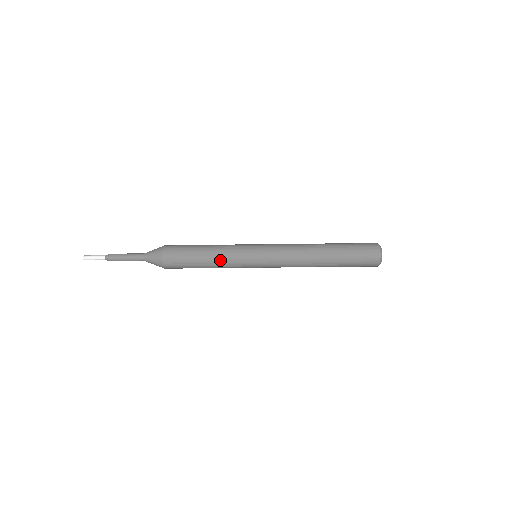
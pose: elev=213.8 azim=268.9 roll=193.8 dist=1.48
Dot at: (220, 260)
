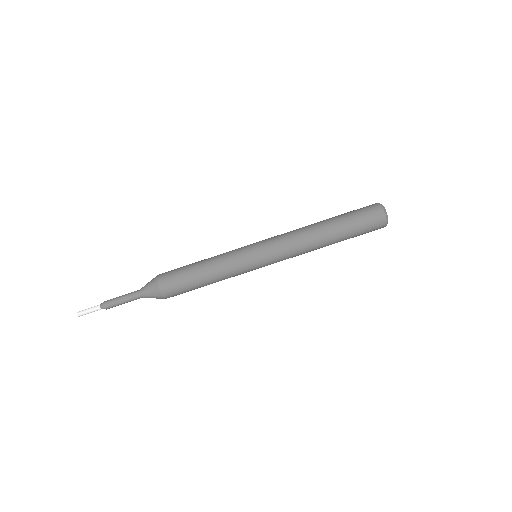
Dot at: (216, 256)
